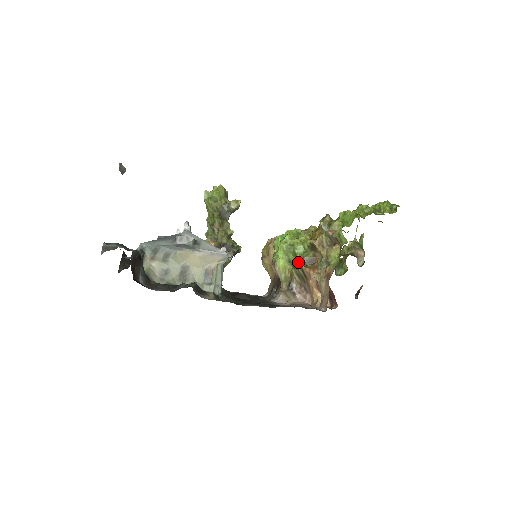
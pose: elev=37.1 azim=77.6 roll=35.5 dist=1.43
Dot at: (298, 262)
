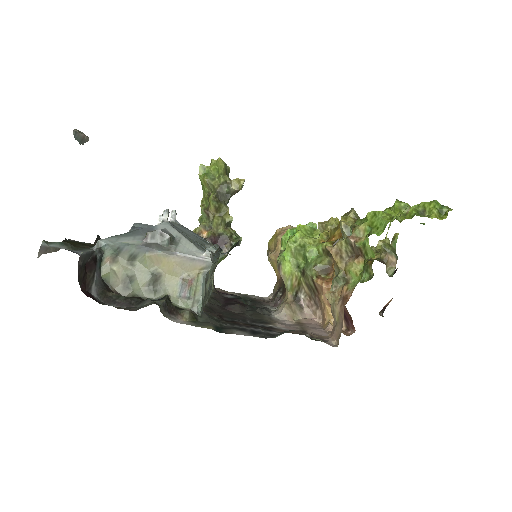
Dot at: (308, 270)
